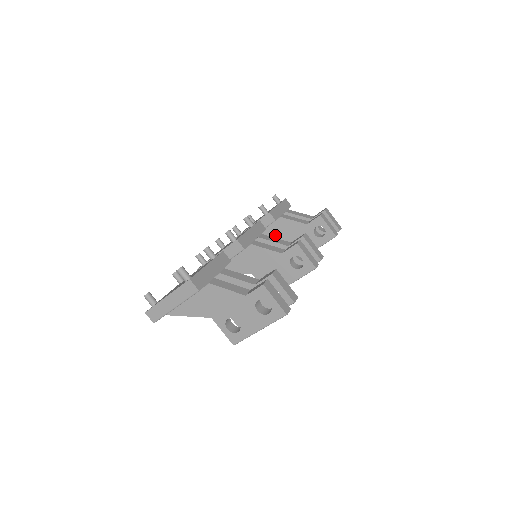
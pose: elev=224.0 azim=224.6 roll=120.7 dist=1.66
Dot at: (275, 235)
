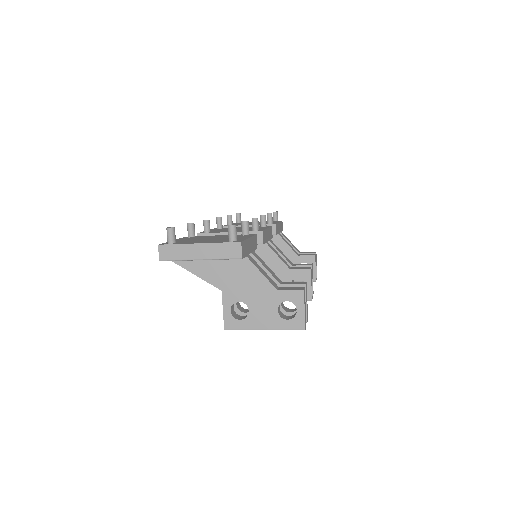
Dot at: occluded
